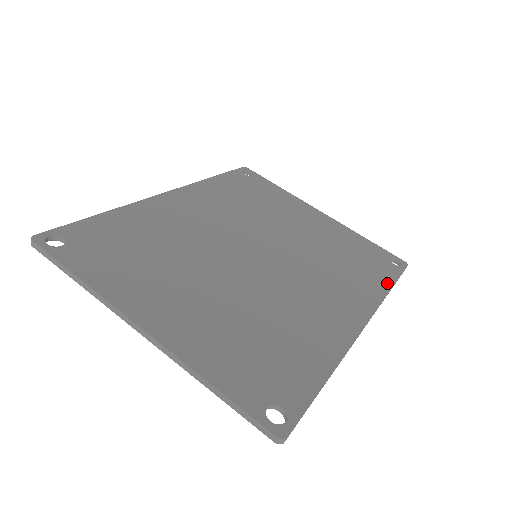
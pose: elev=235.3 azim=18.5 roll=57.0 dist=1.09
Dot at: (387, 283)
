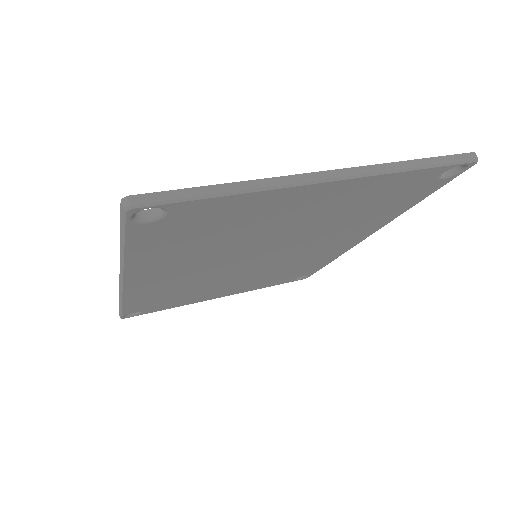
Dot at: occluded
